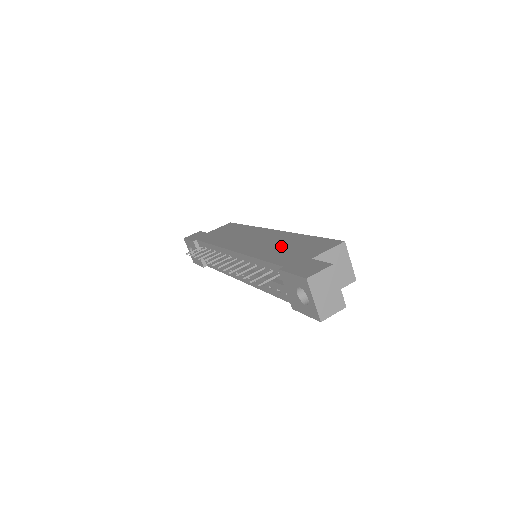
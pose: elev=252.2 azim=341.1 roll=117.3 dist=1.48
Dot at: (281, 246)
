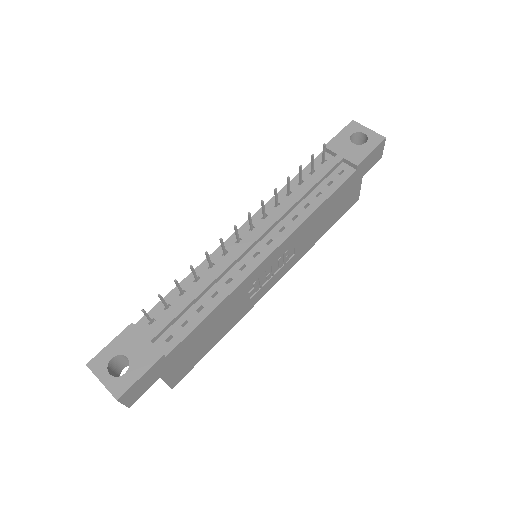
Dot at: occluded
